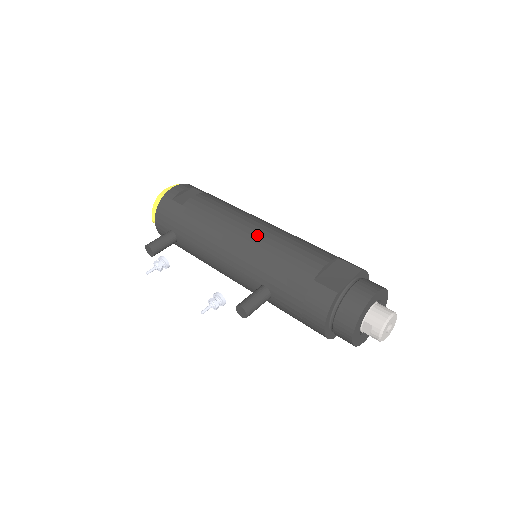
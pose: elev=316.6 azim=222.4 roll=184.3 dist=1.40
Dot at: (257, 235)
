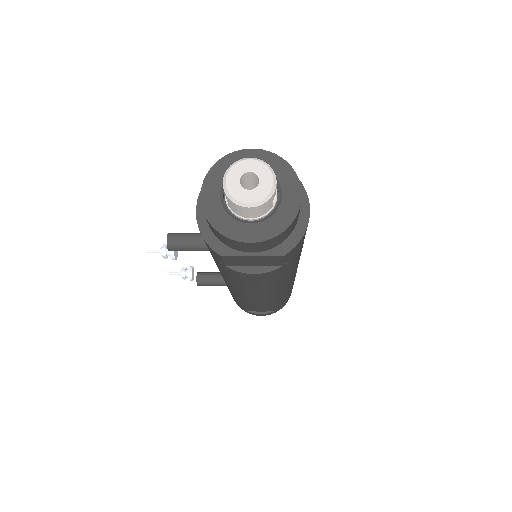
Dot at: occluded
